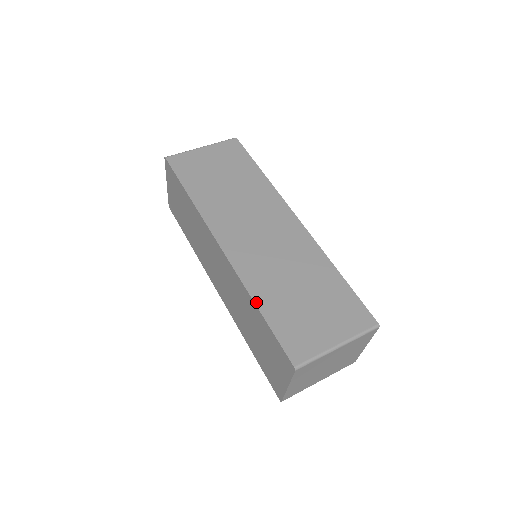
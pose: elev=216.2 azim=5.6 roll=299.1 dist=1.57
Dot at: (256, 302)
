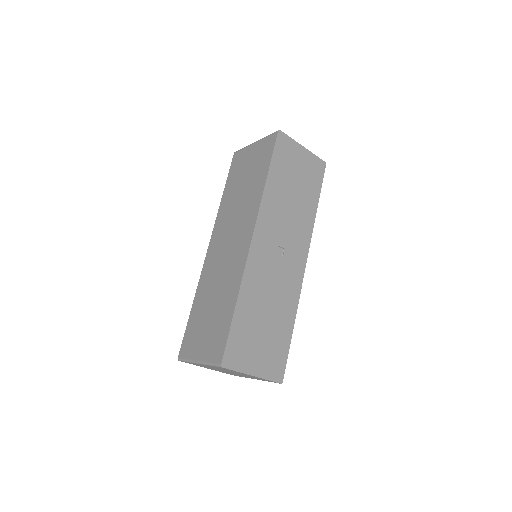
Dot at: (194, 302)
